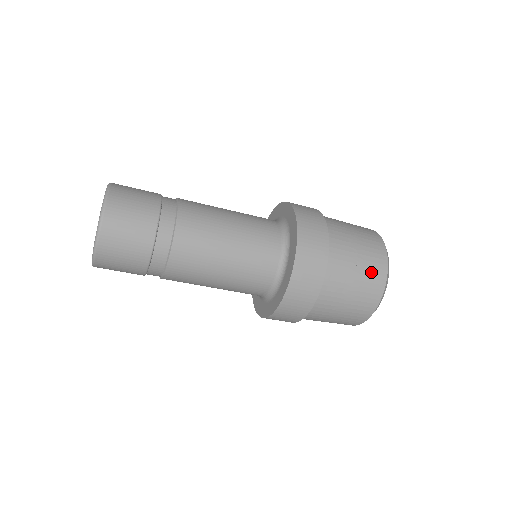
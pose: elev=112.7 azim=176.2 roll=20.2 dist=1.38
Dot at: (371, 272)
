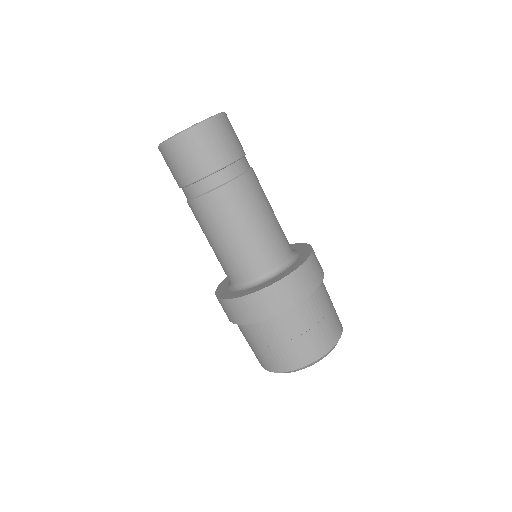
Dot at: (336, 317)
